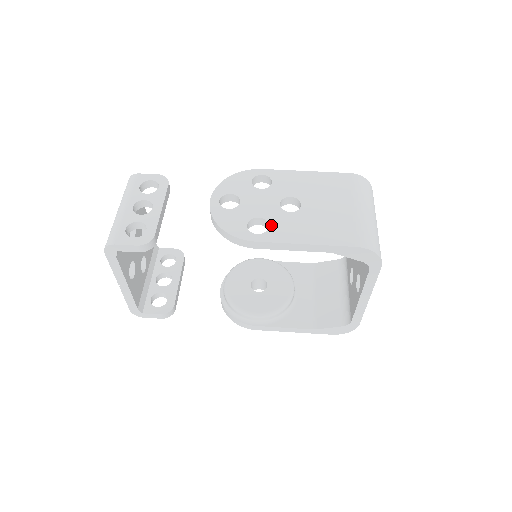
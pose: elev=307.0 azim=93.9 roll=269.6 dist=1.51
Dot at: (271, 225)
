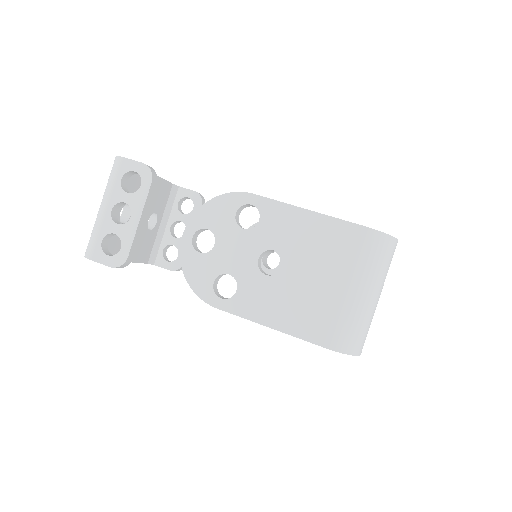
Dot at: (239, 289)
